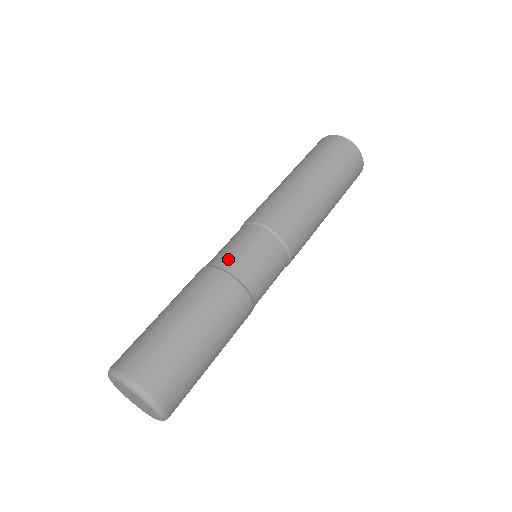
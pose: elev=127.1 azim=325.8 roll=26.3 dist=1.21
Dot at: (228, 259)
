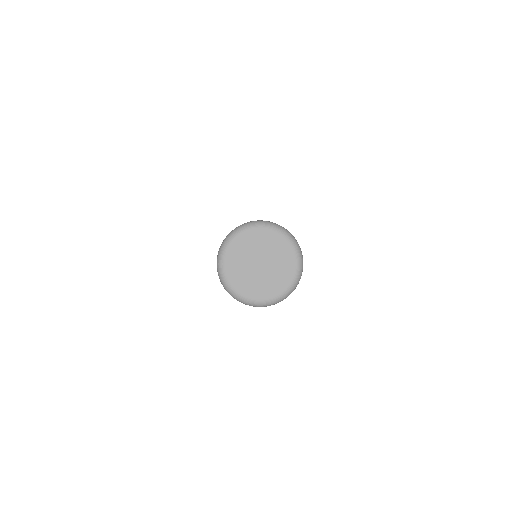
Dot at: occluded
